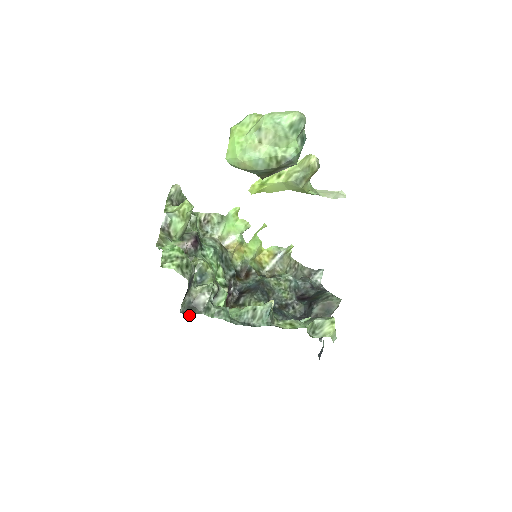
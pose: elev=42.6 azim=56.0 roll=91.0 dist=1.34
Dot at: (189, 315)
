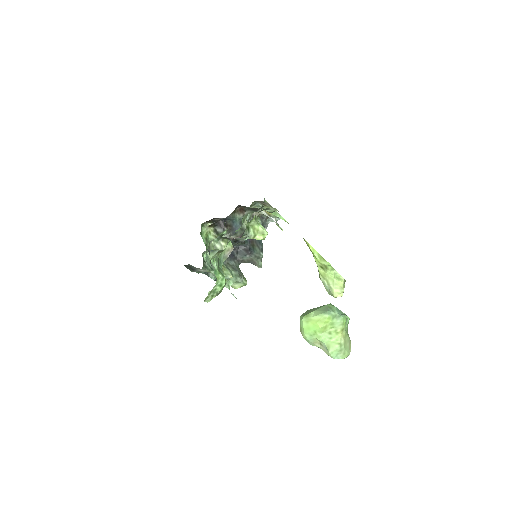
Dot at: (185, 266)
